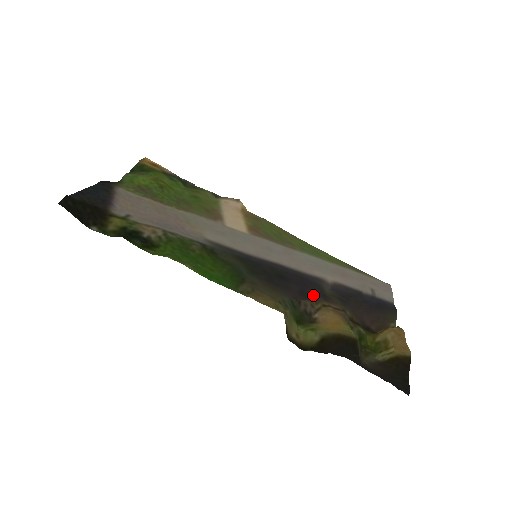
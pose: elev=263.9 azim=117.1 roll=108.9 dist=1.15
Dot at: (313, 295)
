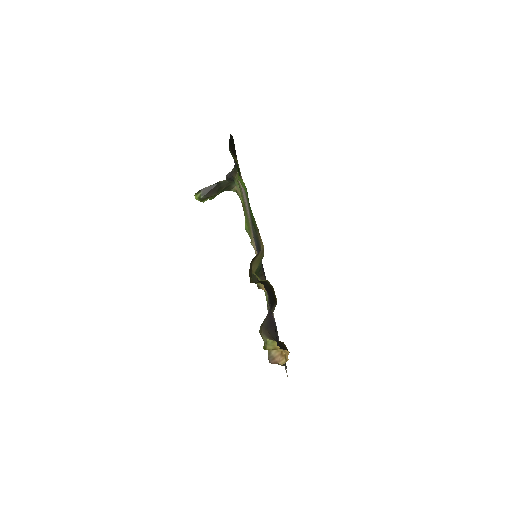
Dot at: occluded
